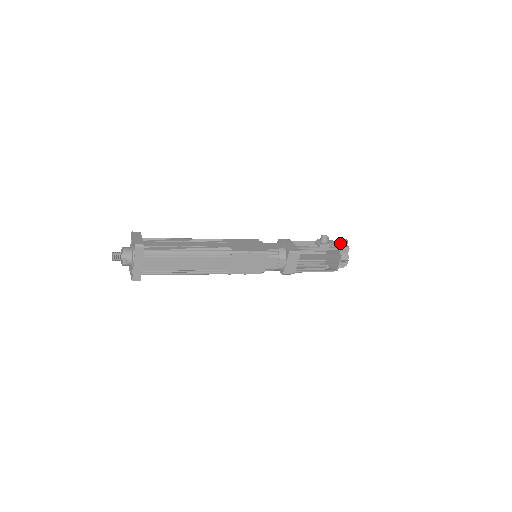
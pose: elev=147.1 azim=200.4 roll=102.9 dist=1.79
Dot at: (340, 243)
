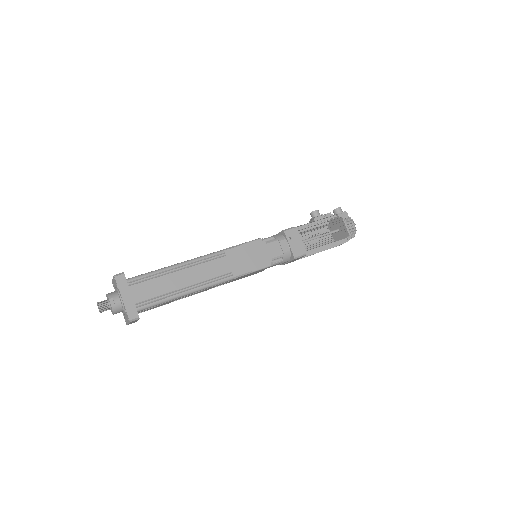
Dot at: (334, 213)
